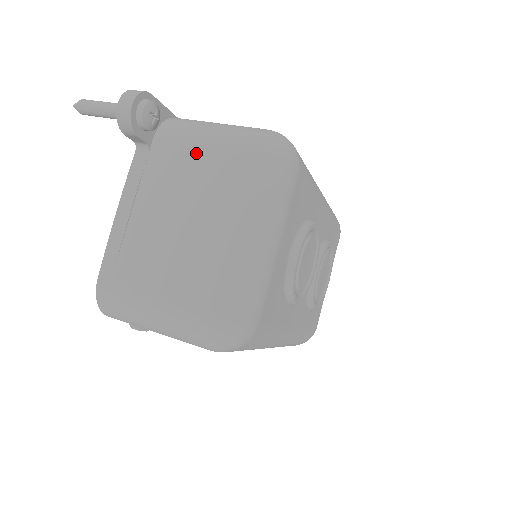
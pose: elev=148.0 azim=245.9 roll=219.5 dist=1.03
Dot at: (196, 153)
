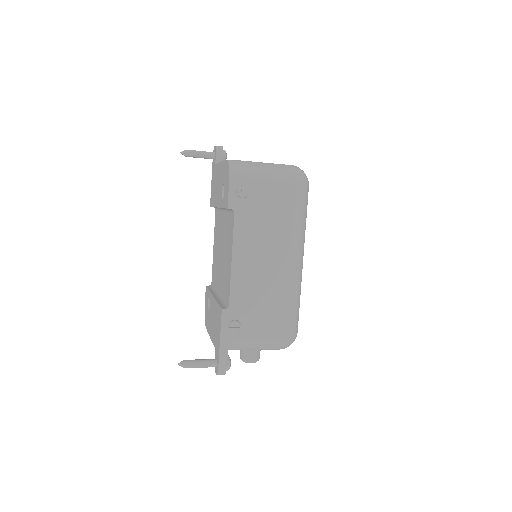
Dot at: occluded
